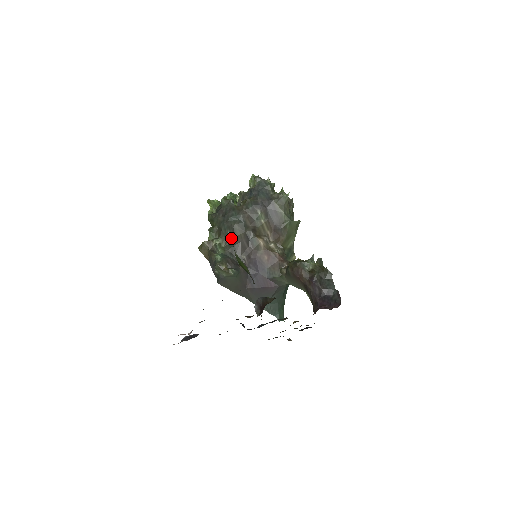
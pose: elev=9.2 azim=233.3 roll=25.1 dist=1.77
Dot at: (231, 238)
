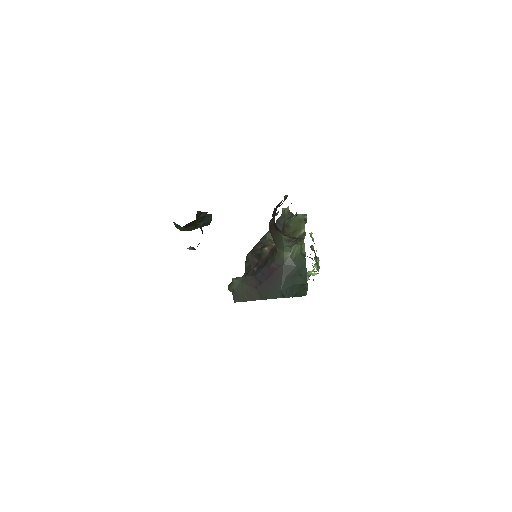
Dot at: occluded
